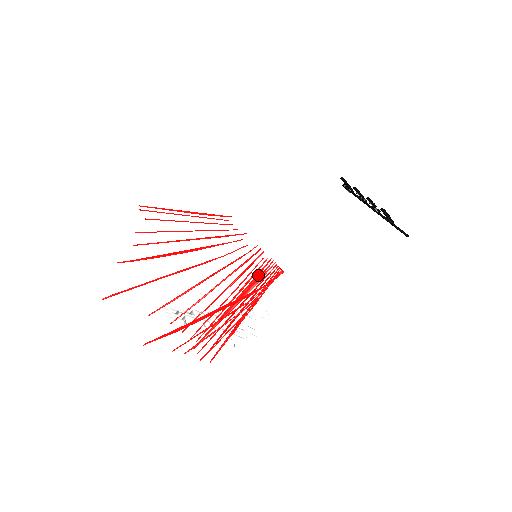
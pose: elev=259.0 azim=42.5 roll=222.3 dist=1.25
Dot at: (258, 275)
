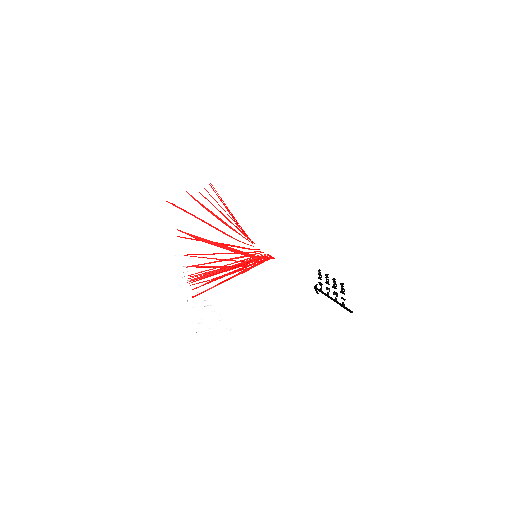
Dot at: occluded
